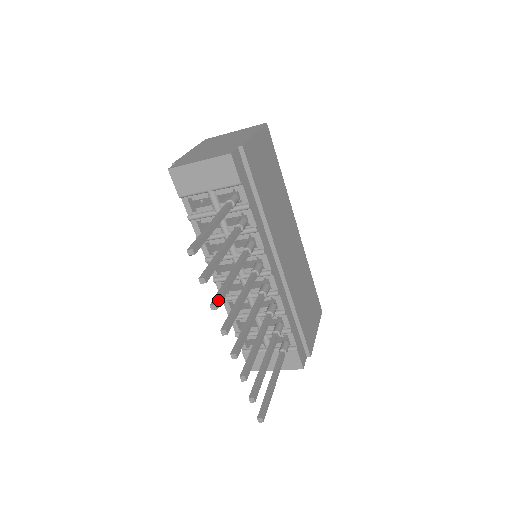
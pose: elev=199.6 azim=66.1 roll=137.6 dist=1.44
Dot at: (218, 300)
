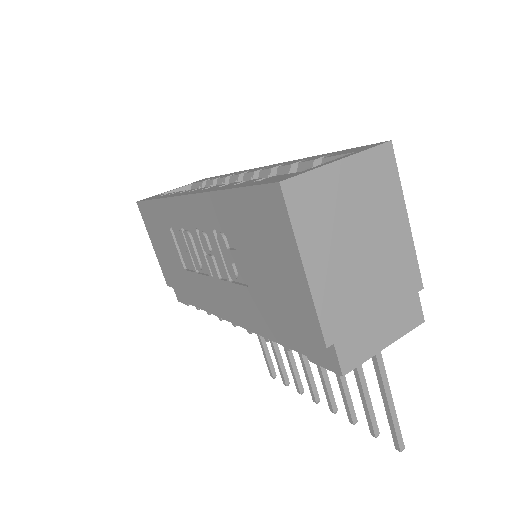
Dot at: (355, 414)
